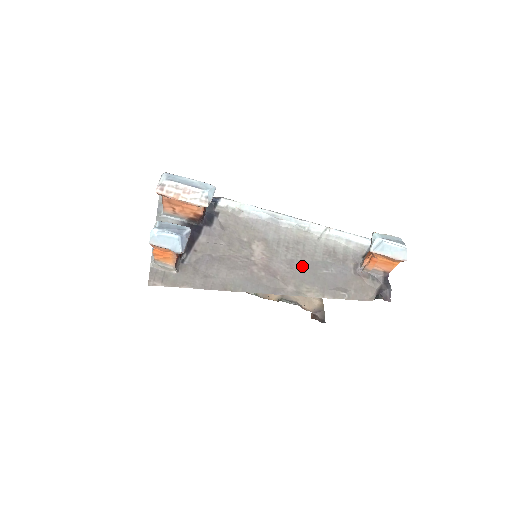
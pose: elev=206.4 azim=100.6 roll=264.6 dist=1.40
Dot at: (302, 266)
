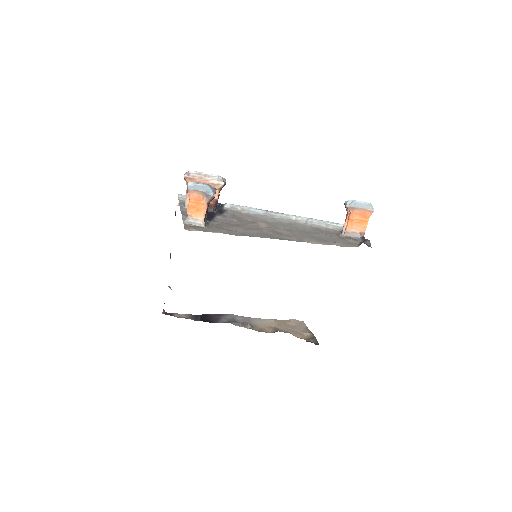
Dot at: (299, 232)
